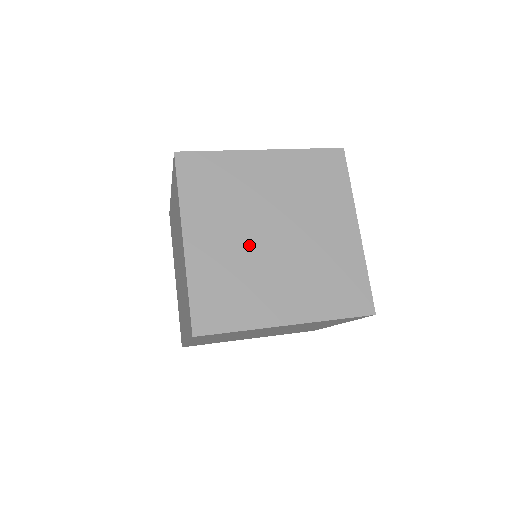
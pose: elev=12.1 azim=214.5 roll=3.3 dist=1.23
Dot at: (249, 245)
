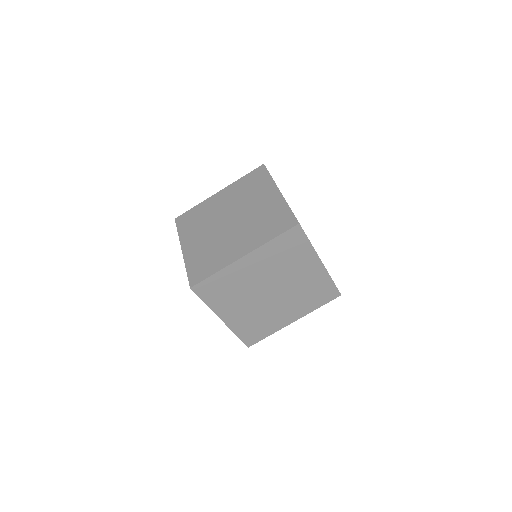
Dot at: (216, 233)
